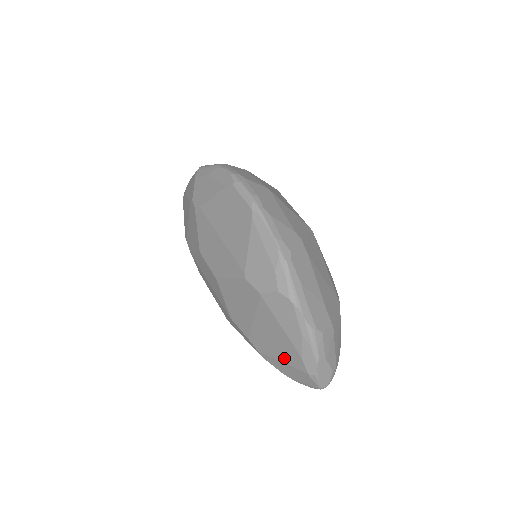
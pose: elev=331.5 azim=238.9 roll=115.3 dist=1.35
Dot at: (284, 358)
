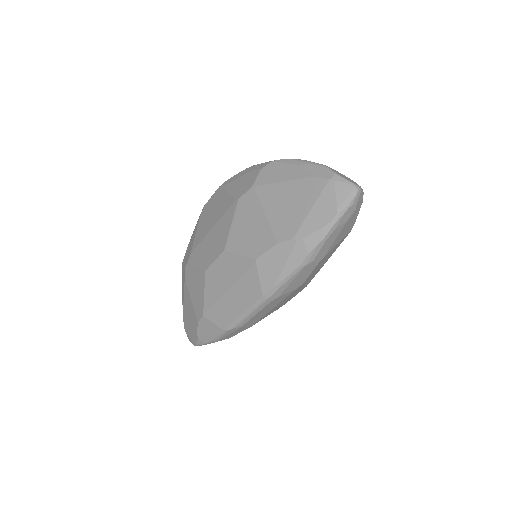
Dot at: (308, 202)
